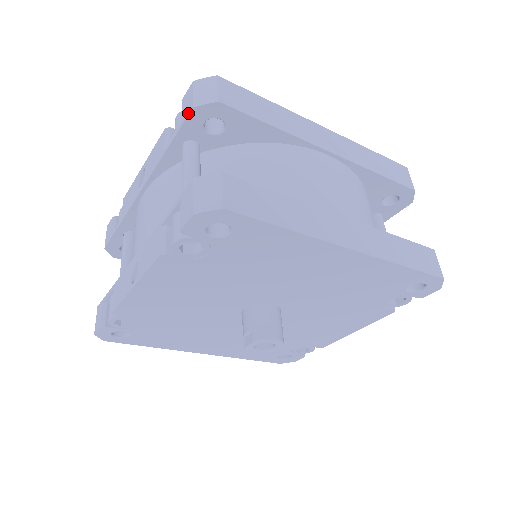
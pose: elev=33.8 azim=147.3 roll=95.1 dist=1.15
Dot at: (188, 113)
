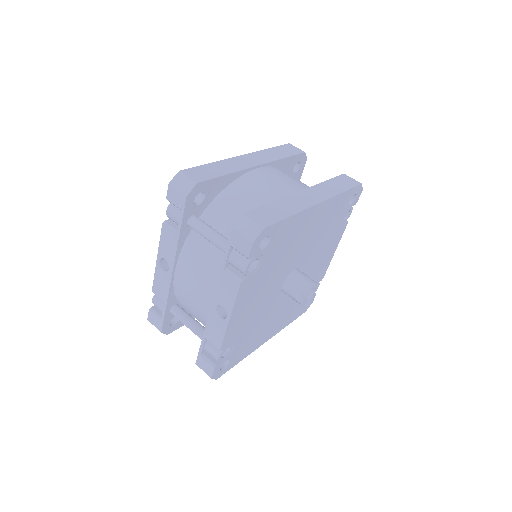
Dot at: (184, 202)
